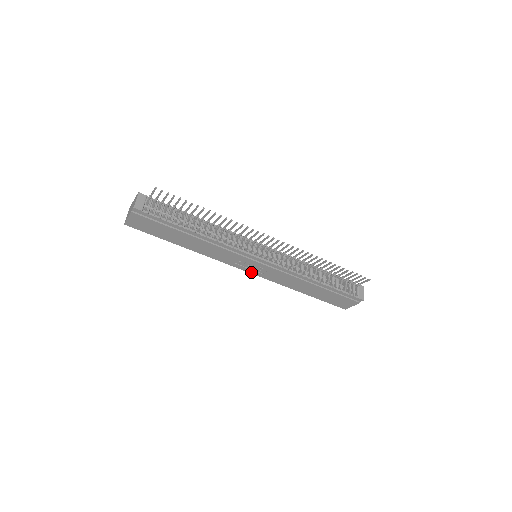
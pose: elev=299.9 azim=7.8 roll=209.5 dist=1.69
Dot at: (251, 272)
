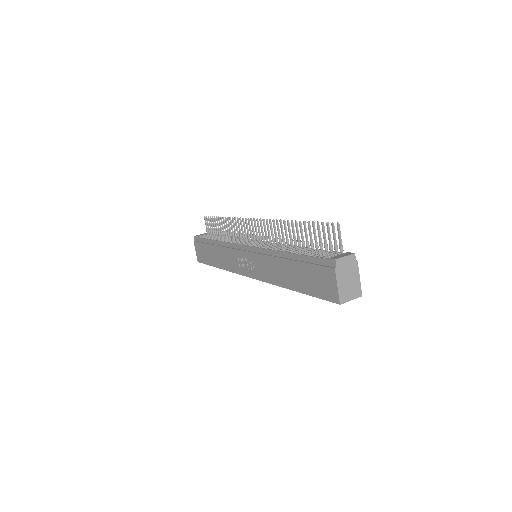
Dot at: (252, 276)
